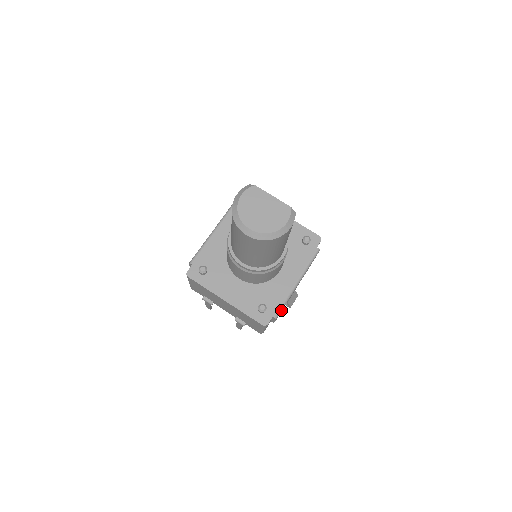
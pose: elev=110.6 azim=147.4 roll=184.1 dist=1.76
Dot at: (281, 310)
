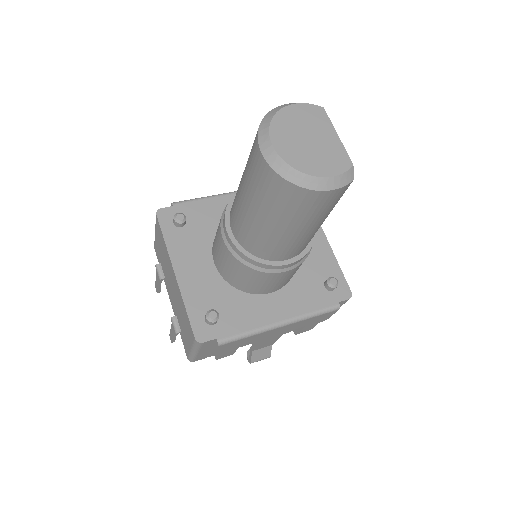
Dot at: (234, 339)
